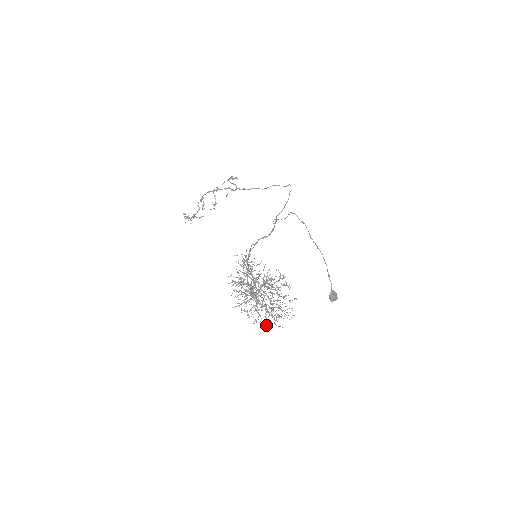
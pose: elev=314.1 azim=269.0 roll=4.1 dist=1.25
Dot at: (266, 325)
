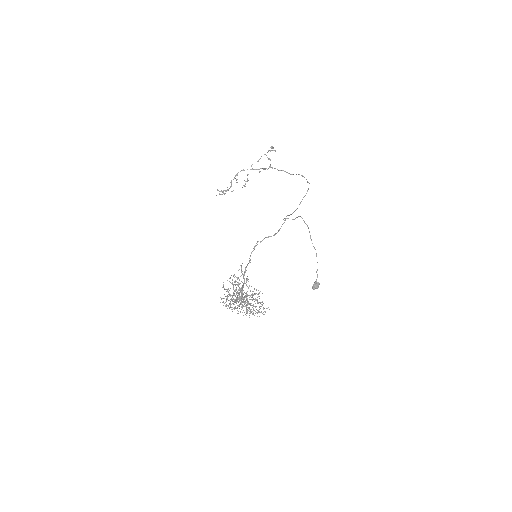
Dot at: (246, 315)
